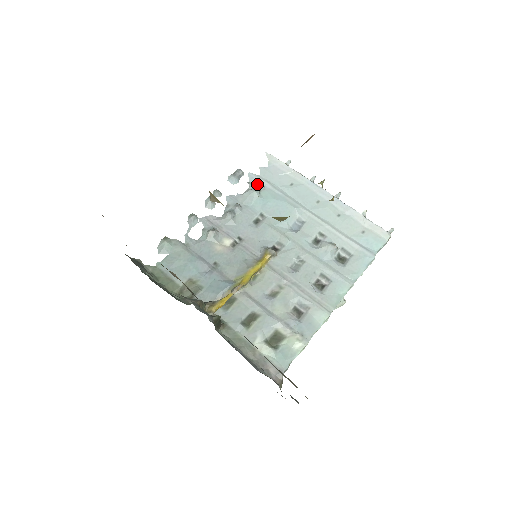
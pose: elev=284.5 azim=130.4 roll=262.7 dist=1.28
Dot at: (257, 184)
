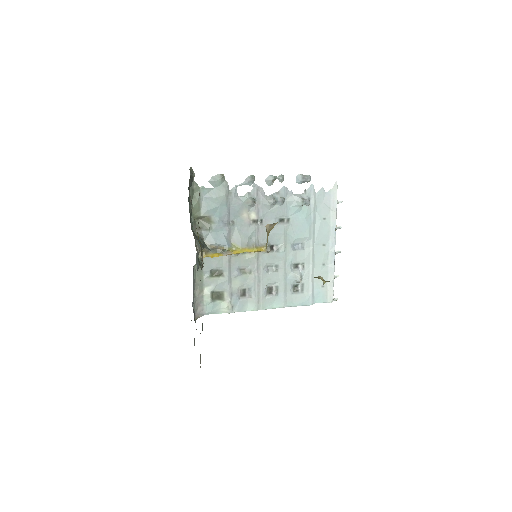
Dot at: (308, 198)
